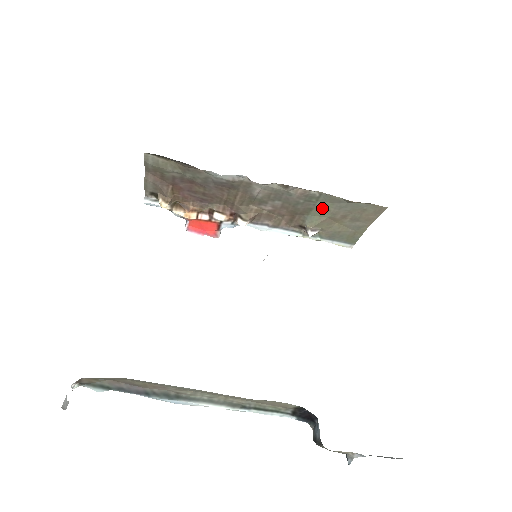
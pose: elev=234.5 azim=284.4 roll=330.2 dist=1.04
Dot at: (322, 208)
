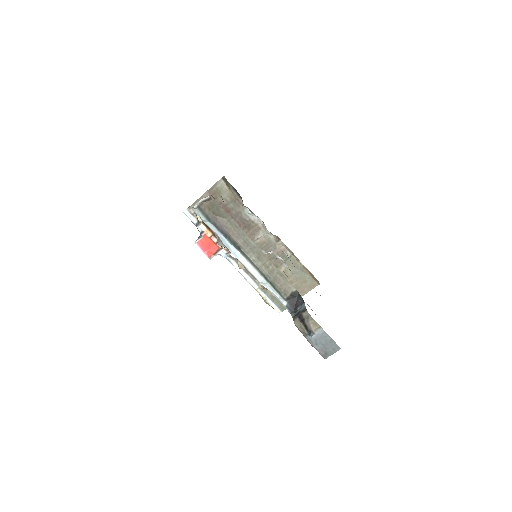
Dot at: (284, 269)
